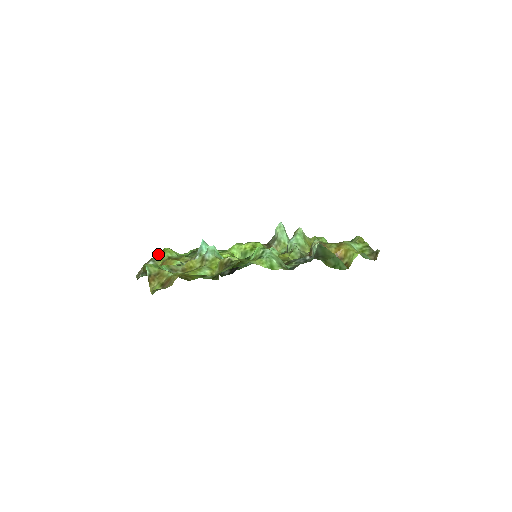
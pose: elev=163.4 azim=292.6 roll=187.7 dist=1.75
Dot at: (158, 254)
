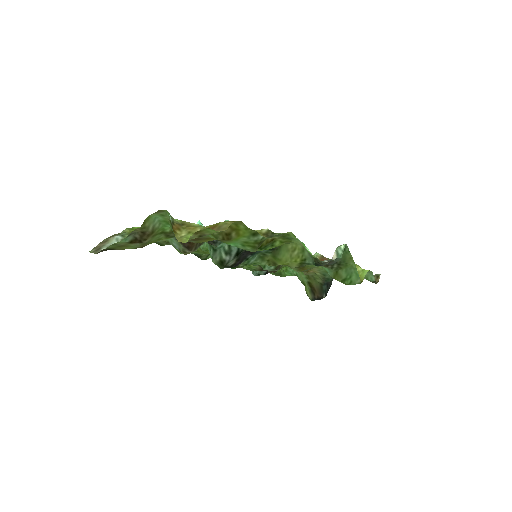
Dot at: (125, 231)
